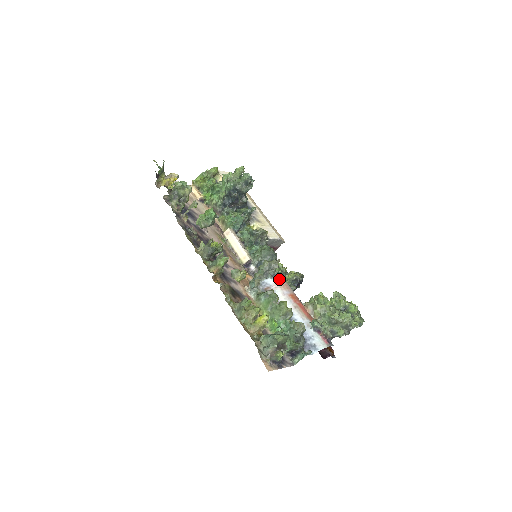
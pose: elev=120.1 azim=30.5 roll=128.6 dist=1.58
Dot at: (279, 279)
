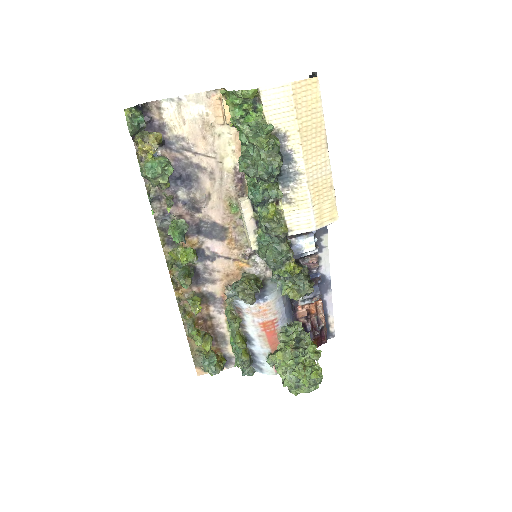
Dot at: (257, 305)
